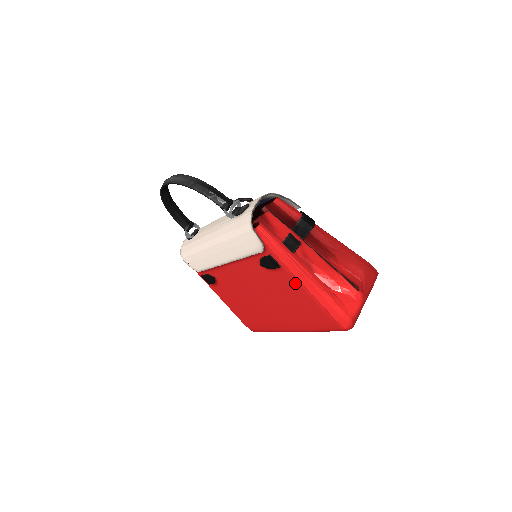
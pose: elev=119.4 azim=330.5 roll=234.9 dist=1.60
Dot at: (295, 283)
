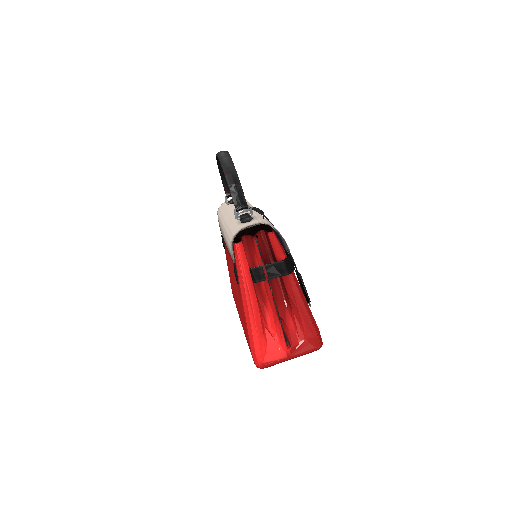
Dot at: (242, 304)
